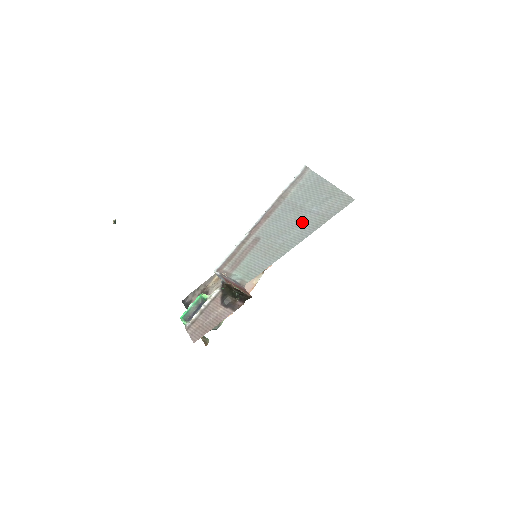
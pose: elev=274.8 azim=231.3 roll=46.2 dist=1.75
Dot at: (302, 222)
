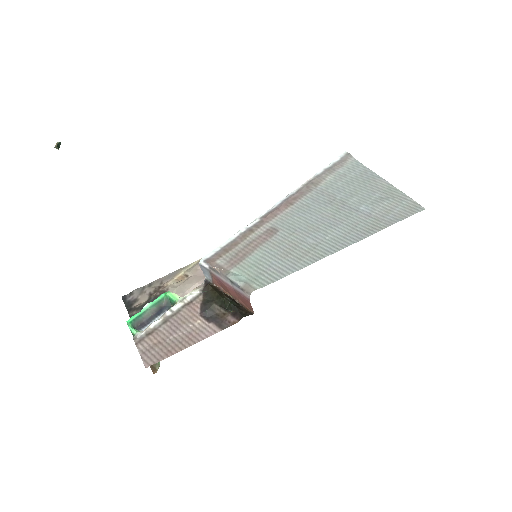
Dot at: (345, 221)
